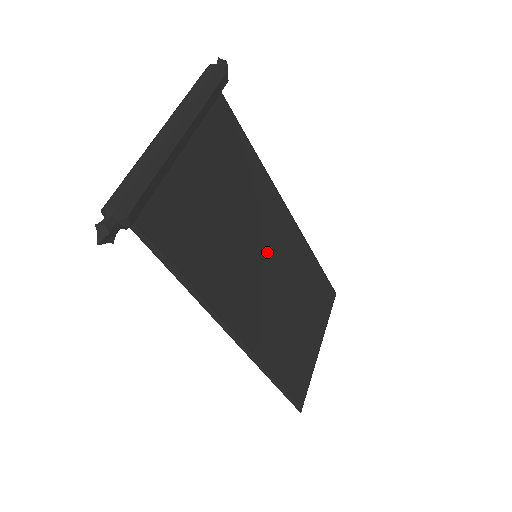
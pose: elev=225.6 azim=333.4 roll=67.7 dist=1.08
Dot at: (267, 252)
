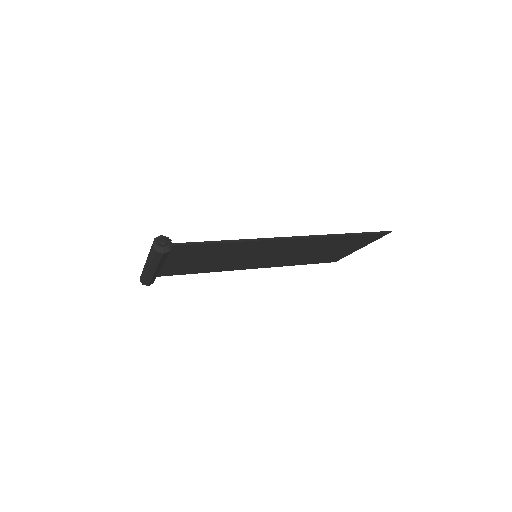
Dot at: (268, 253)
